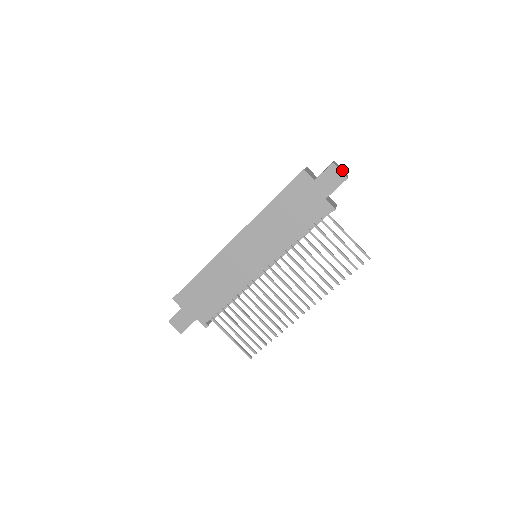
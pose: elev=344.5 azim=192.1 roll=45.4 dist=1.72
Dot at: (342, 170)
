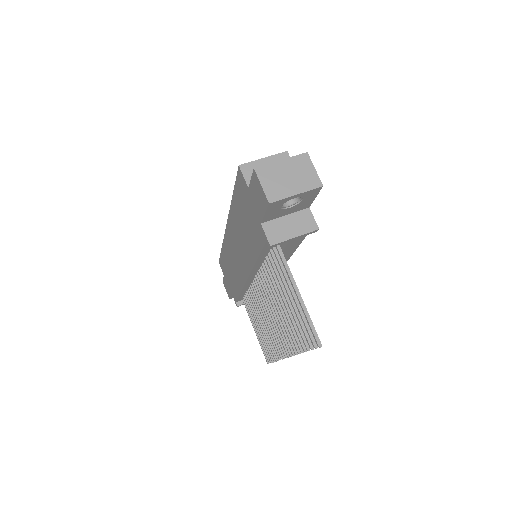
Dot at: (297, 178)
